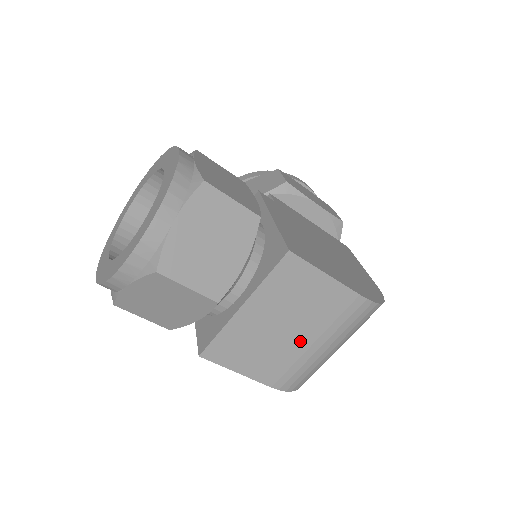
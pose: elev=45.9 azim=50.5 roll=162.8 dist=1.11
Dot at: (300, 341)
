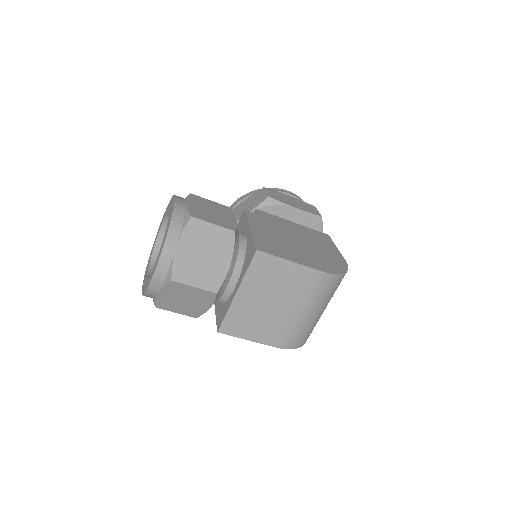
Dot at: (286, 311)
